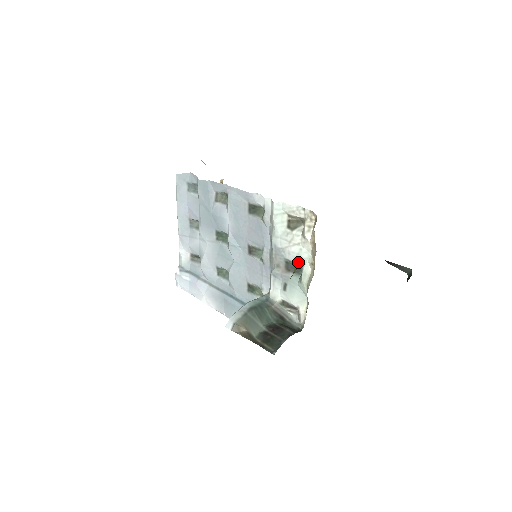
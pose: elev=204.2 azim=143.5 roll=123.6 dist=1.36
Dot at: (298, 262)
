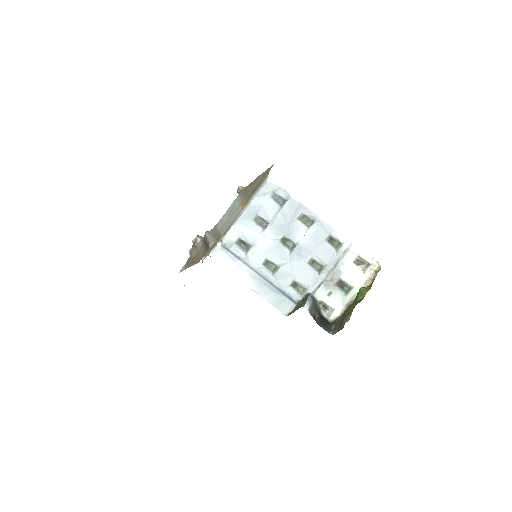
Dot at: (350, 284)
